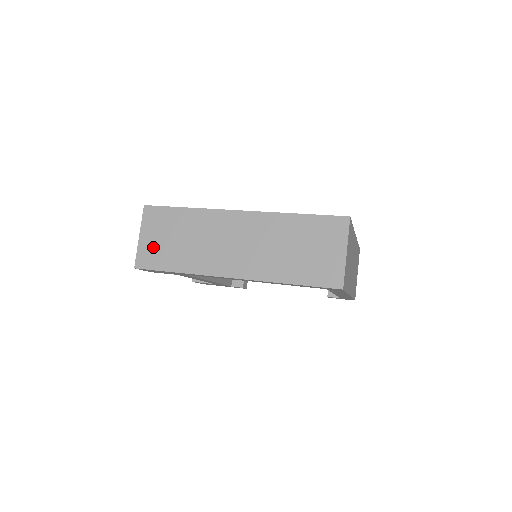
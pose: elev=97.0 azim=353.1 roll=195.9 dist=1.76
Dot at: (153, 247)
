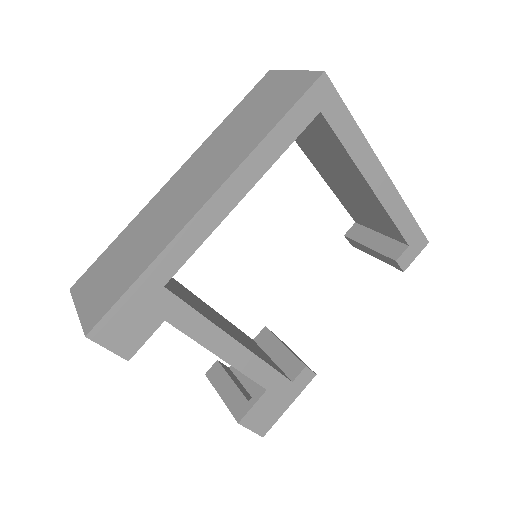
Dot at: (98, 296)
